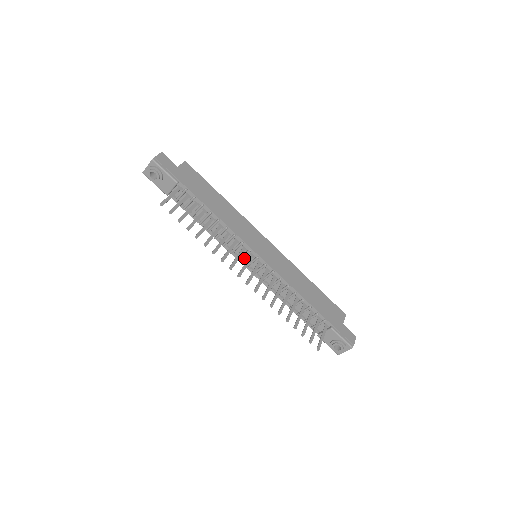
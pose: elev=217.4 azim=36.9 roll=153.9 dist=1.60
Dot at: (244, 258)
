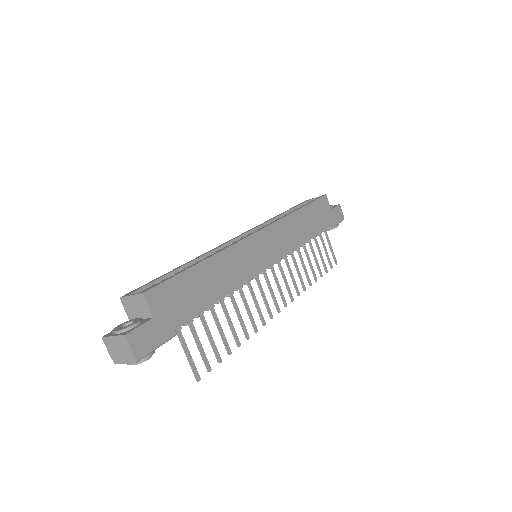
Dot at: occluded
